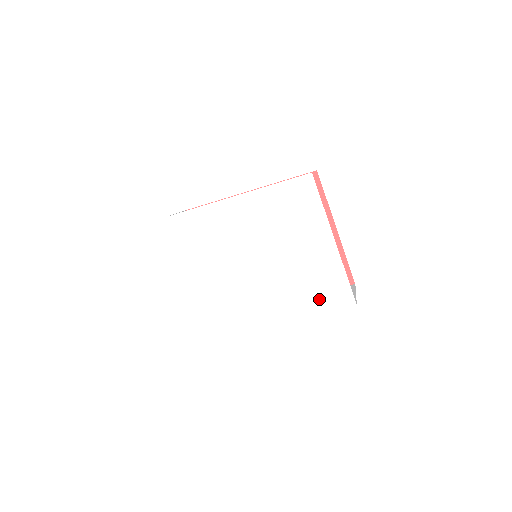
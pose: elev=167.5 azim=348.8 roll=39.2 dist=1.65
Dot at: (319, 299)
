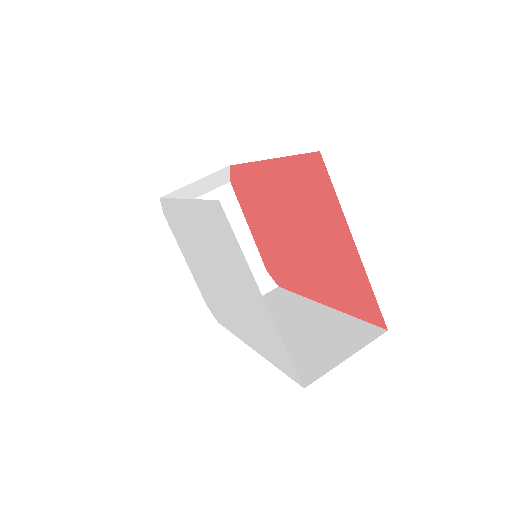
Dot at: (273, 354)
